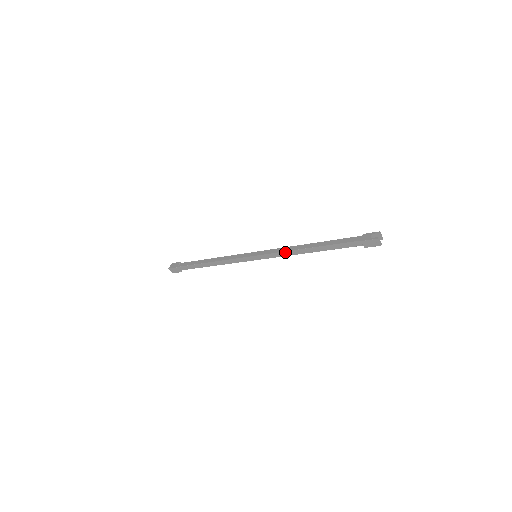
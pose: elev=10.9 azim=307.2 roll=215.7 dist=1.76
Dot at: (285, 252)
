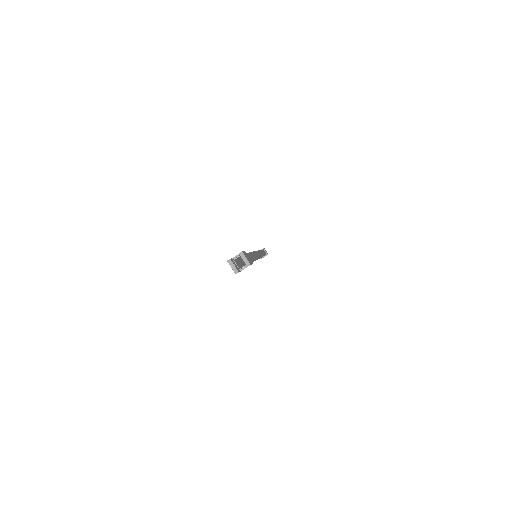
Dot at: occluded
